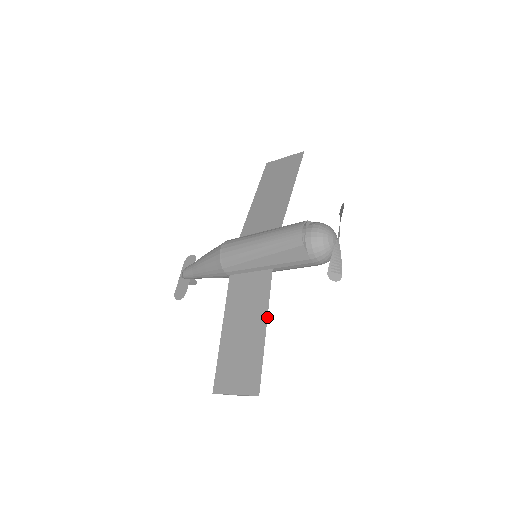
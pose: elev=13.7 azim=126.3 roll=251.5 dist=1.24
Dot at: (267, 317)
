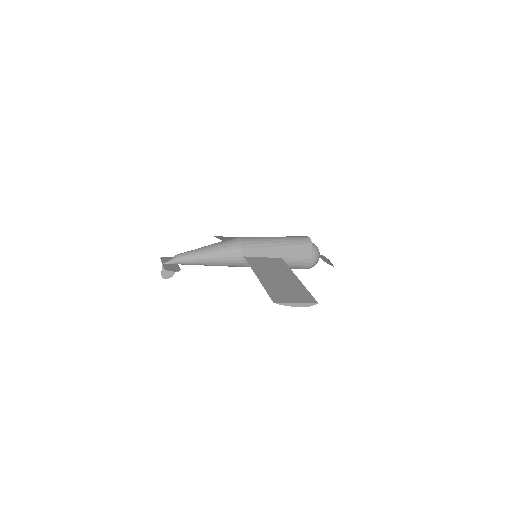
Dot at: occluded
